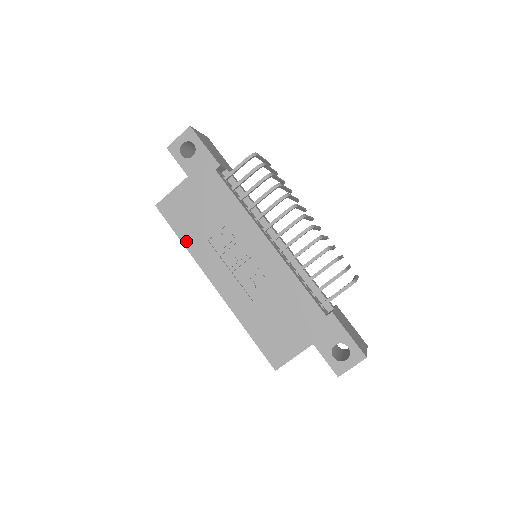
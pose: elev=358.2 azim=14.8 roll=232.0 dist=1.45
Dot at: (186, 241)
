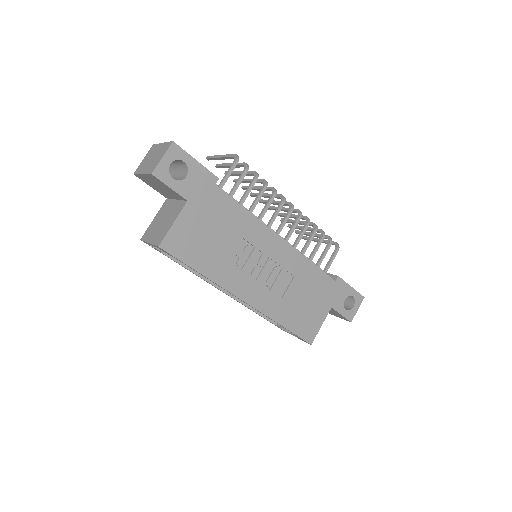
Dot at: (206, 271)
